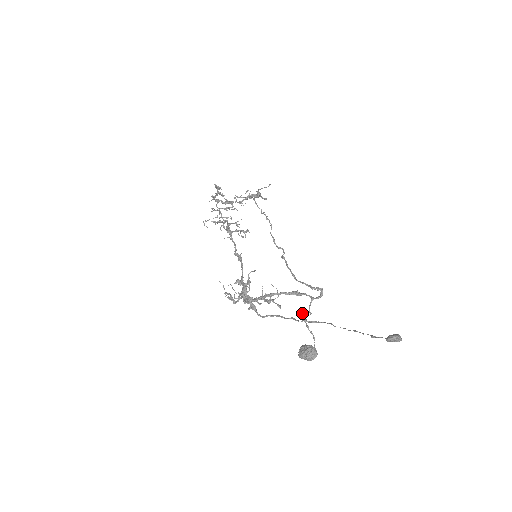
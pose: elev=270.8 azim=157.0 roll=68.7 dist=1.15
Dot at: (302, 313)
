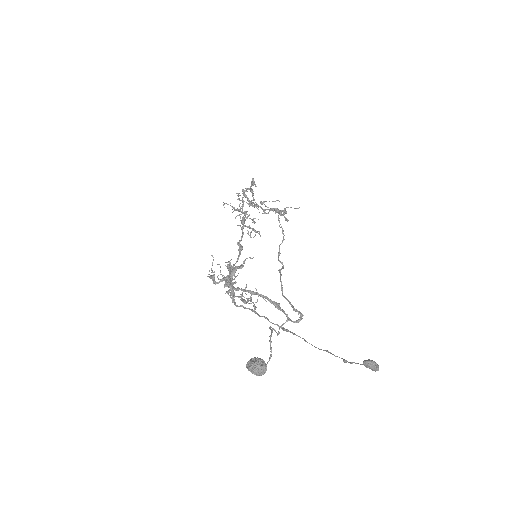
Dot at: (271, 329)
